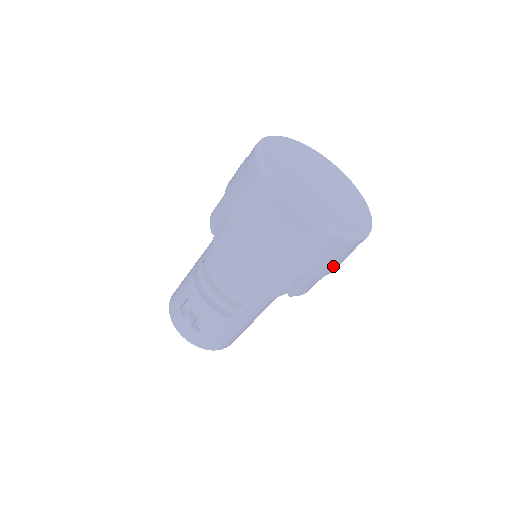
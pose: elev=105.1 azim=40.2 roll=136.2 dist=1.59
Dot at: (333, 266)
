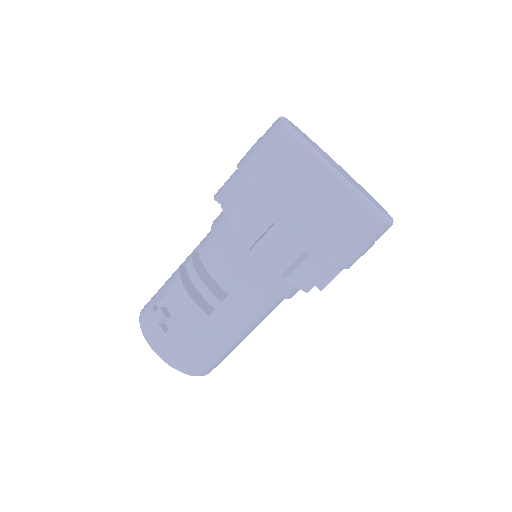
Dot at: (342, 247)
